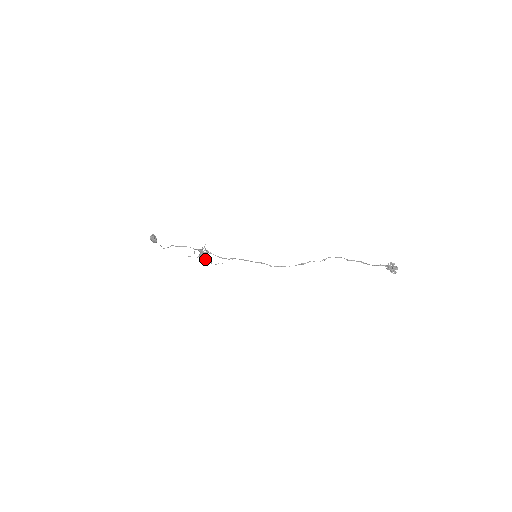
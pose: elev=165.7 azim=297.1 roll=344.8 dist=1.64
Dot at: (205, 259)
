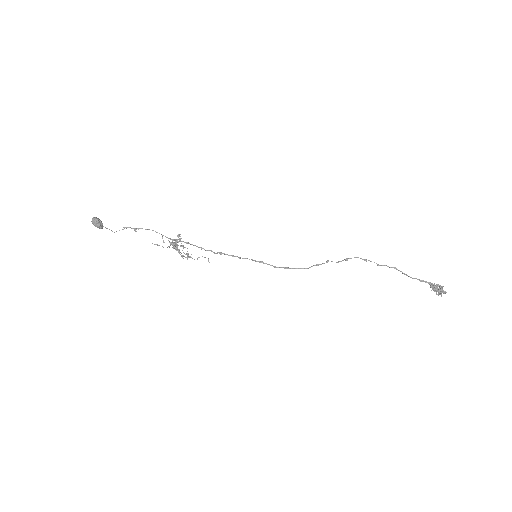
Dot at: (183, 256)
